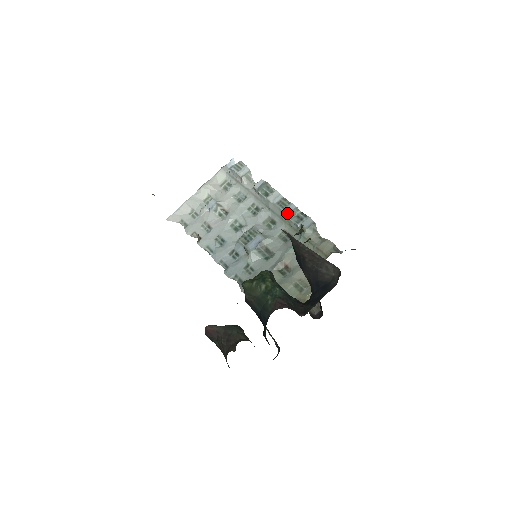
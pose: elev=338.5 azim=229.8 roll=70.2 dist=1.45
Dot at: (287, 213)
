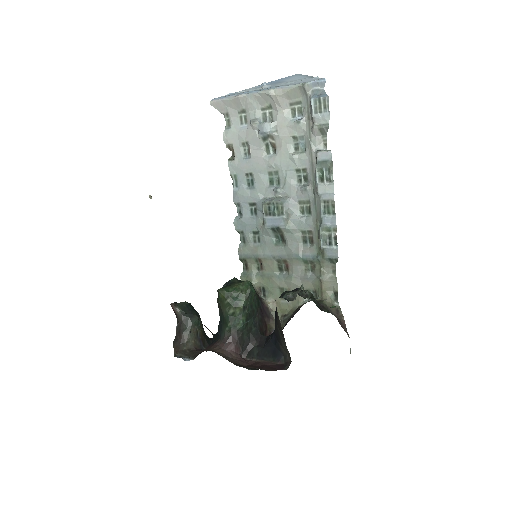
Dot at: (323, 223)
